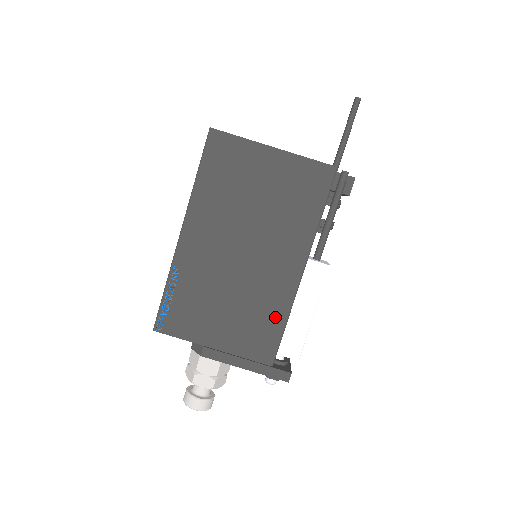
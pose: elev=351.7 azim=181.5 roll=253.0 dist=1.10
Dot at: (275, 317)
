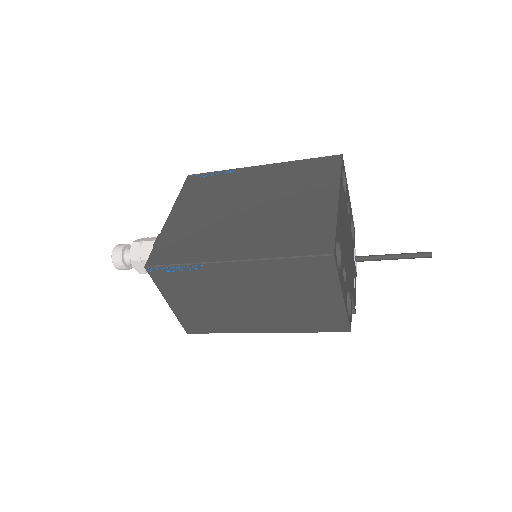
Dot at: (220, 327)
